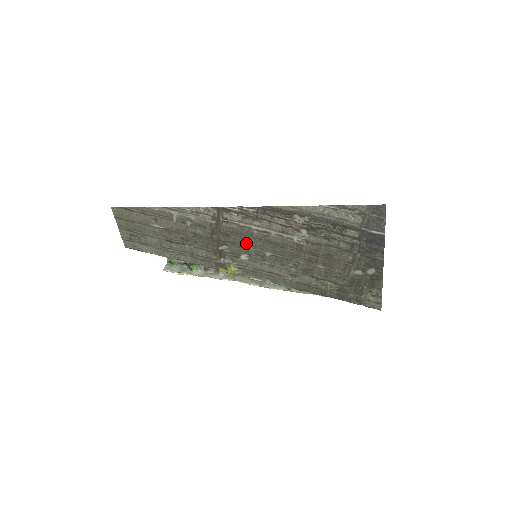
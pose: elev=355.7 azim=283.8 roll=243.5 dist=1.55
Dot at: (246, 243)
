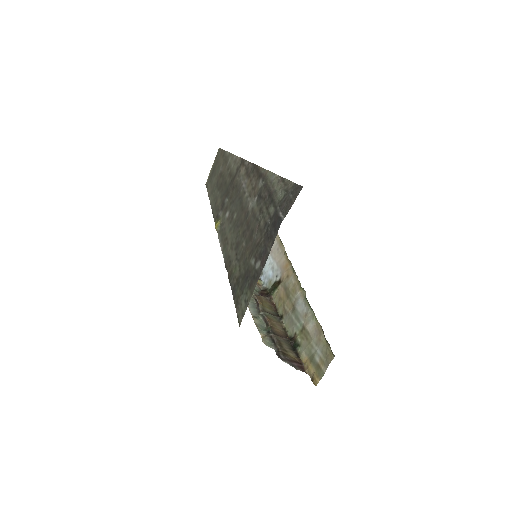
Dot at: (235, 200)
